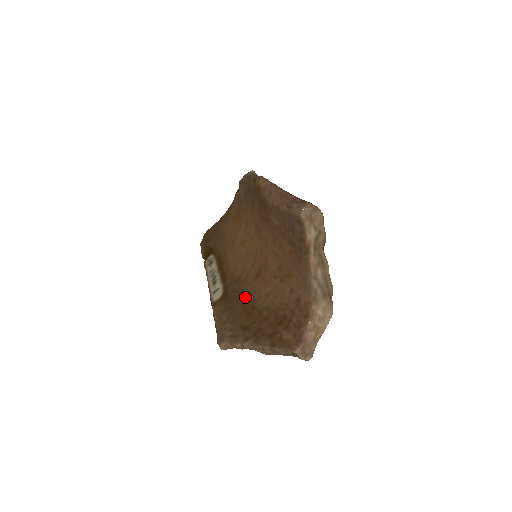
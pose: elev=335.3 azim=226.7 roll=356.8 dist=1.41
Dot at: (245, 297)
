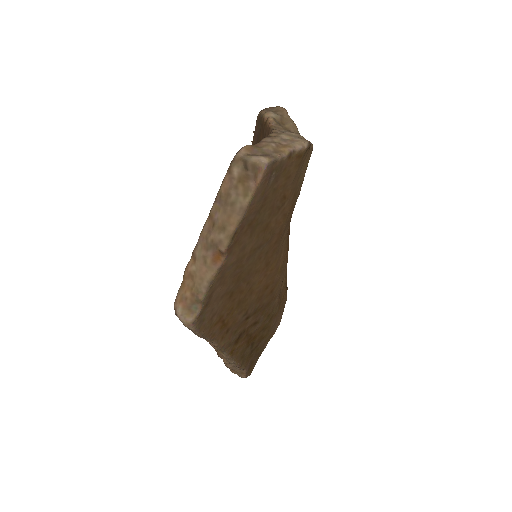
Dot at: occluded
